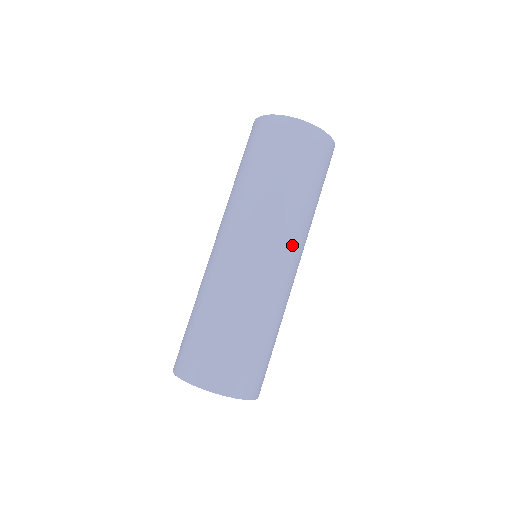
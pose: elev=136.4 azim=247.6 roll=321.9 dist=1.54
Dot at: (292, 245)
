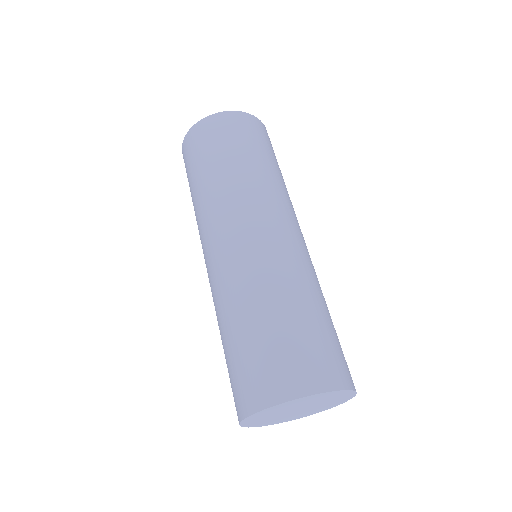
Dot at: occluded
